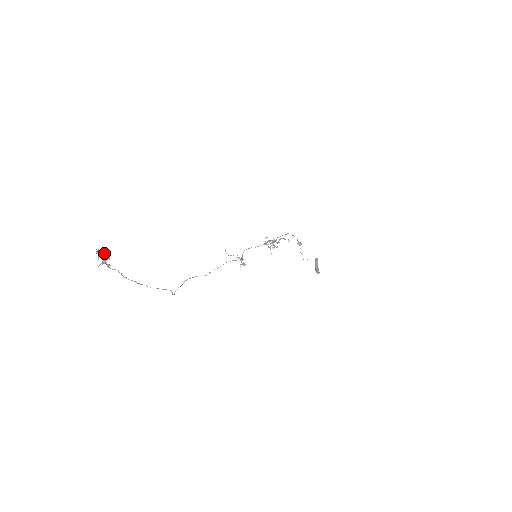
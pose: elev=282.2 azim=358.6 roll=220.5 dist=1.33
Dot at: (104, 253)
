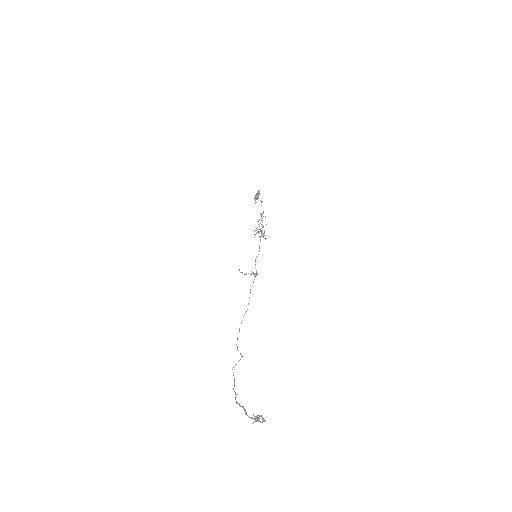
Dot at: (263, 419)
